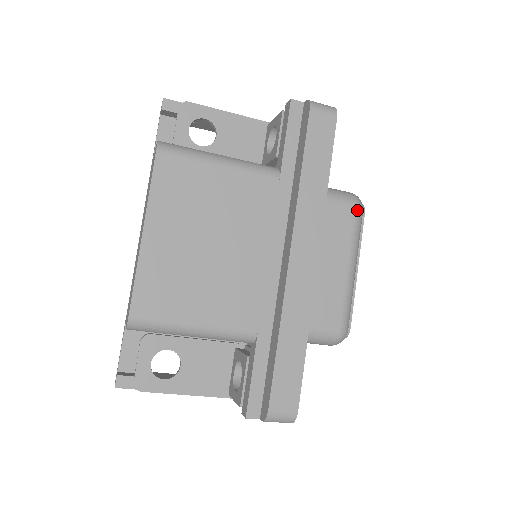
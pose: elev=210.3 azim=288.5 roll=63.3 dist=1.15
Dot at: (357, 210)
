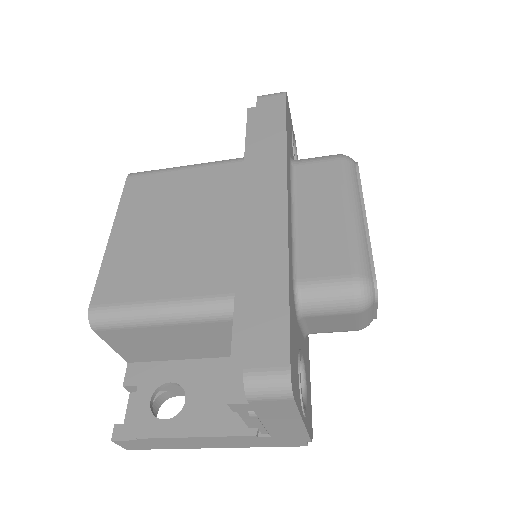
Dot at: (342, 161)
